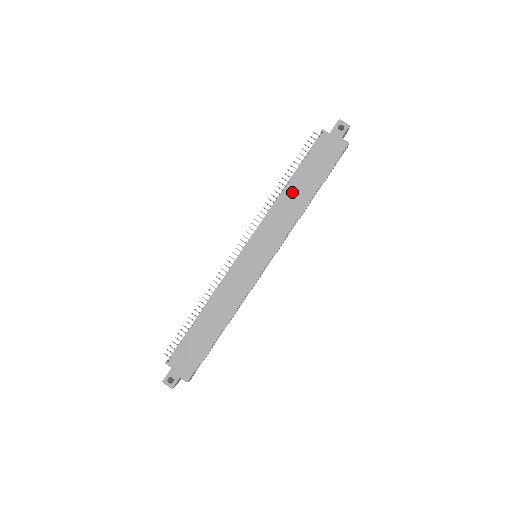
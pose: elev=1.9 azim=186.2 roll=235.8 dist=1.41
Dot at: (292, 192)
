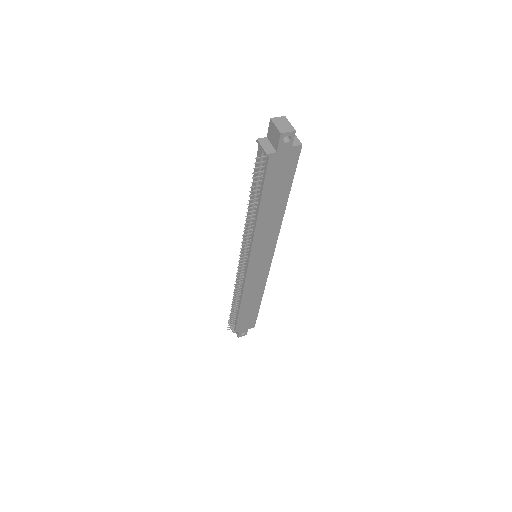
Dot at: (266, 214)
